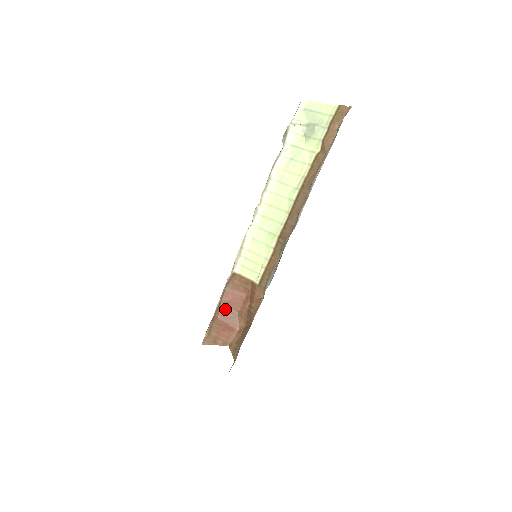
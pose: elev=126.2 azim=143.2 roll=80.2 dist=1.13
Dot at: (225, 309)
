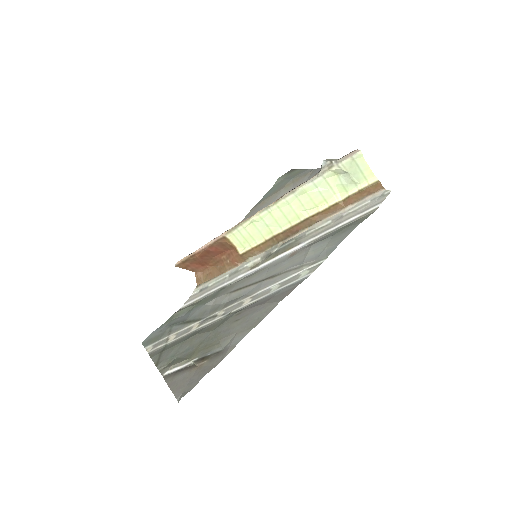
Dot at: (205, 254)
